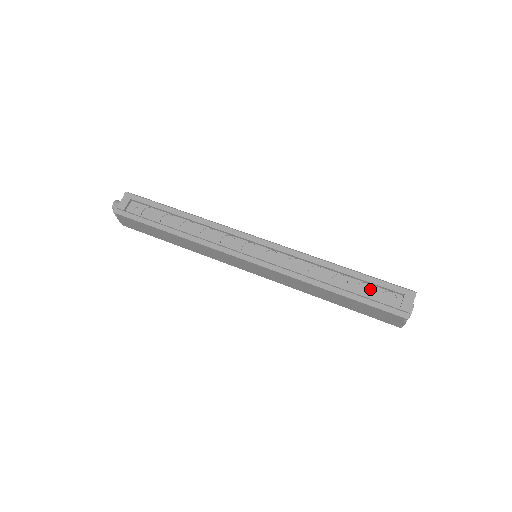
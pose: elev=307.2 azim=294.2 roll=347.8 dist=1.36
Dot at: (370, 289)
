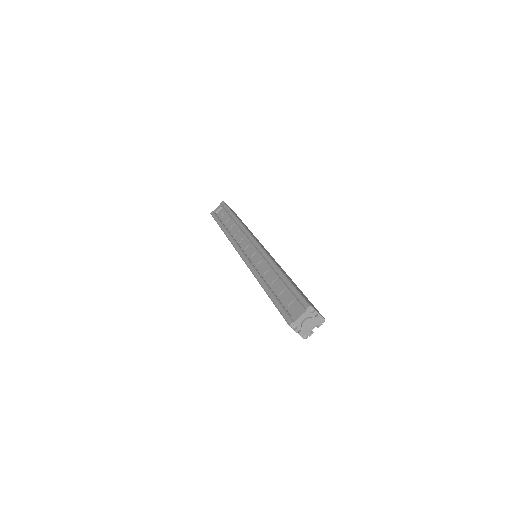
Dot at: (289, 296)
